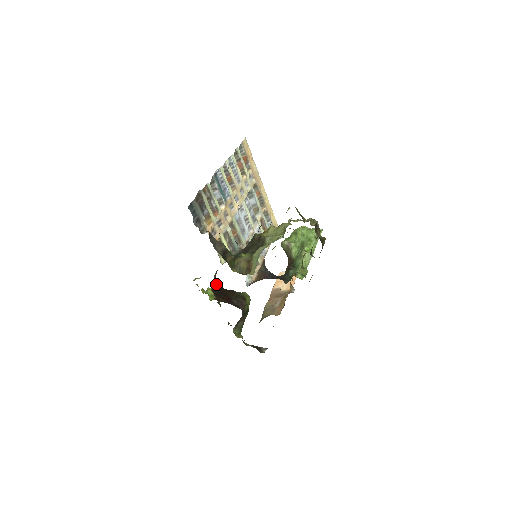
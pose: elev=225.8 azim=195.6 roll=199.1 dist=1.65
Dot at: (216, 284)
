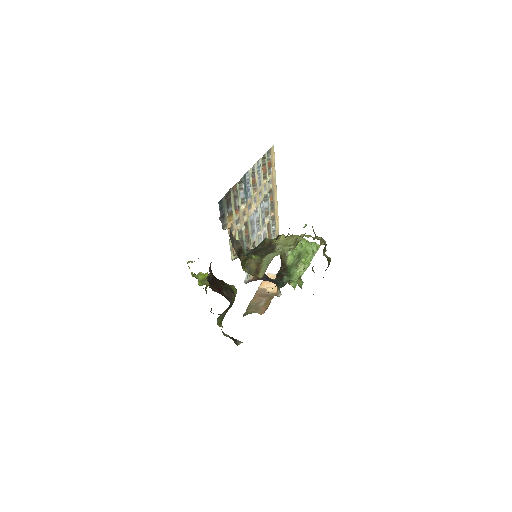
Dot at: (210, 272)
